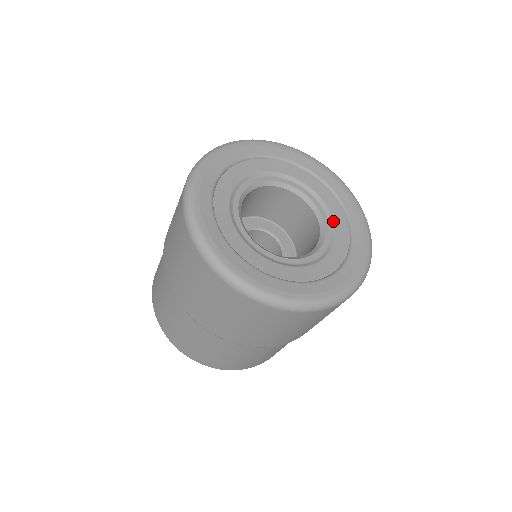
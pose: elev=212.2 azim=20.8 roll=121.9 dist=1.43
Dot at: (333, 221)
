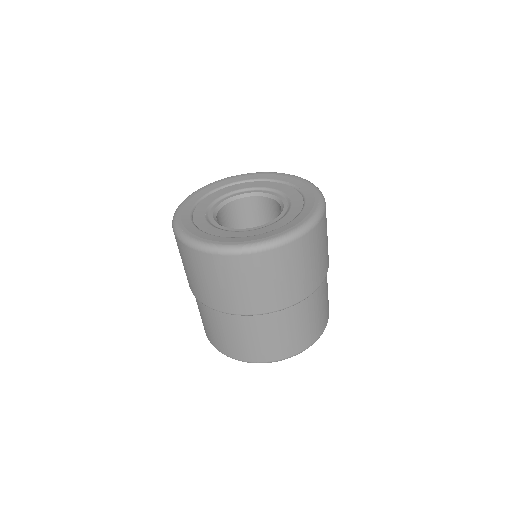
Dot at: (277, 221)
